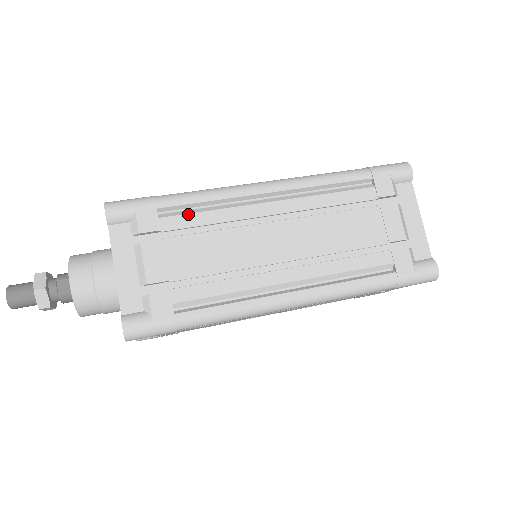
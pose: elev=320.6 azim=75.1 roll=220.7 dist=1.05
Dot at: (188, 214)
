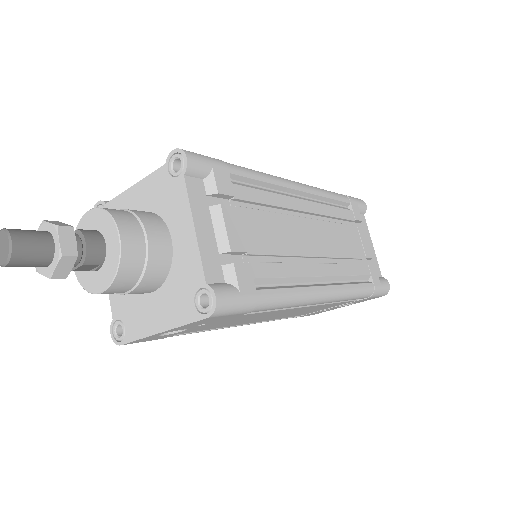
Dot at: occluded
